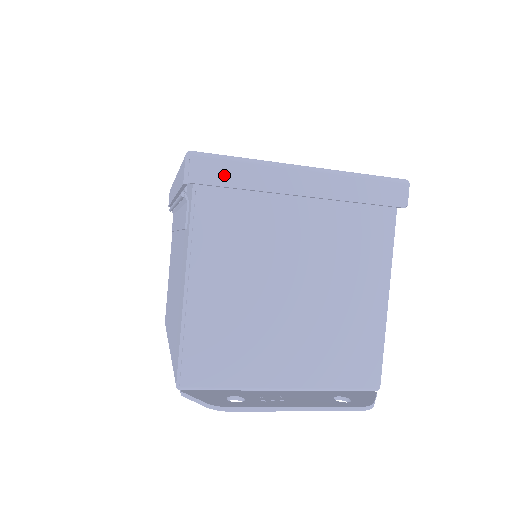
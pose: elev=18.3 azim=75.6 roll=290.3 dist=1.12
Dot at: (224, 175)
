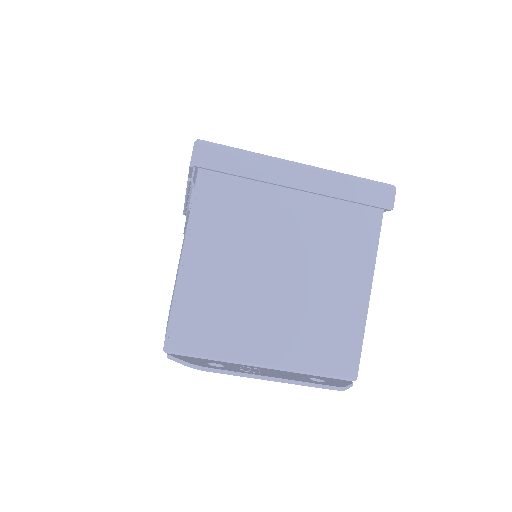
Dot at: (226, 162)
